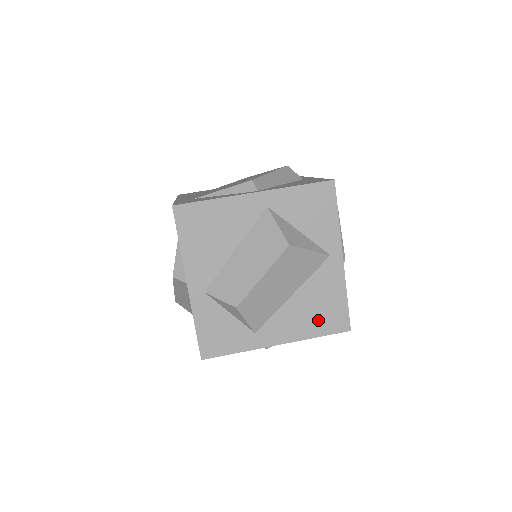
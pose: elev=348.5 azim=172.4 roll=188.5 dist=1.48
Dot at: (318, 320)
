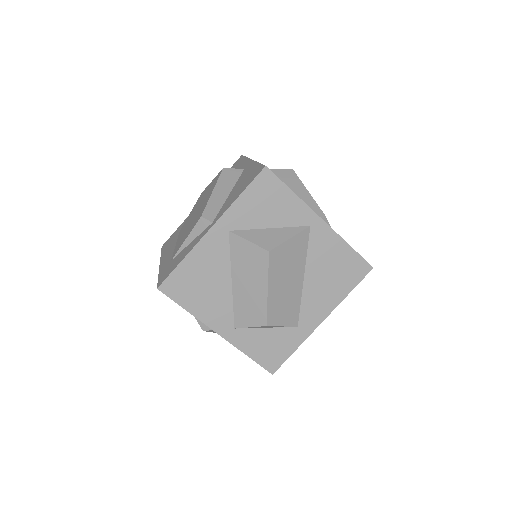
Dot at: (340, 280)
